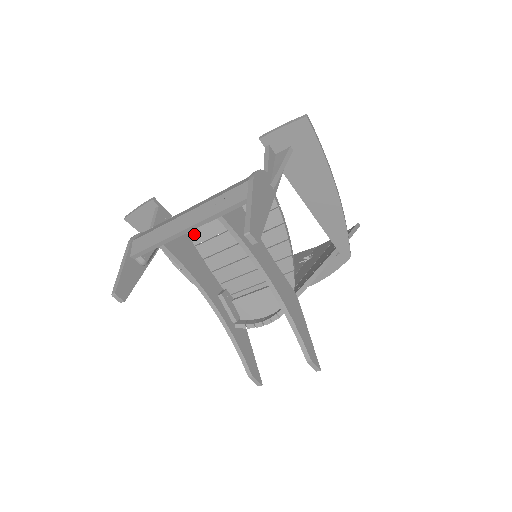
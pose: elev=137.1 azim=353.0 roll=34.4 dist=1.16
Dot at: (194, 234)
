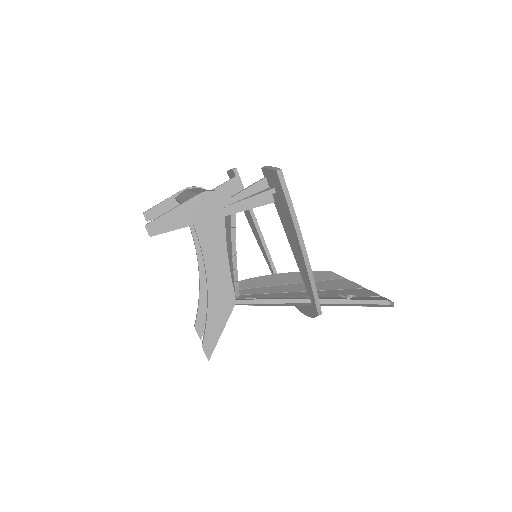
Dot at: occluded
